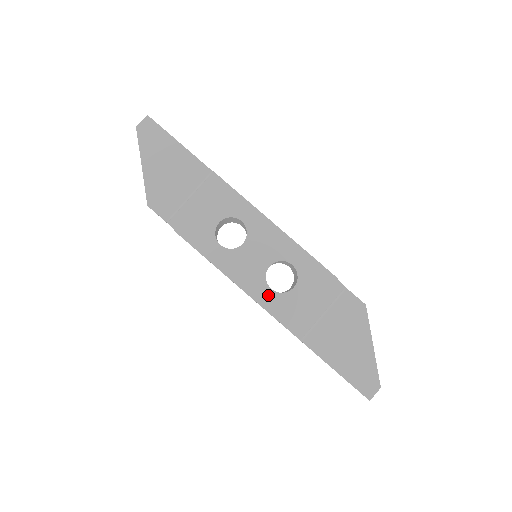
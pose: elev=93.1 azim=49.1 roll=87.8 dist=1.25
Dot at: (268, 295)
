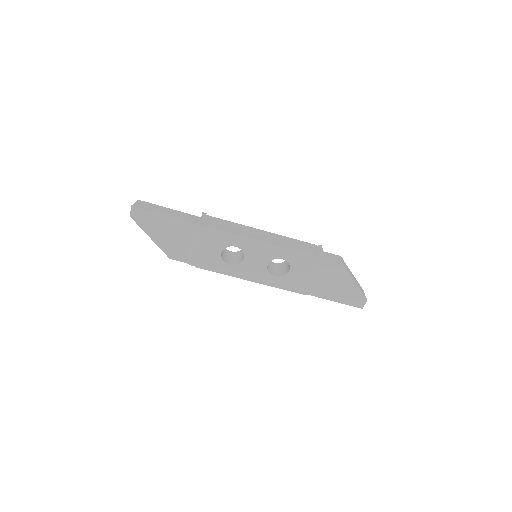
Dot at: (274, 280)
